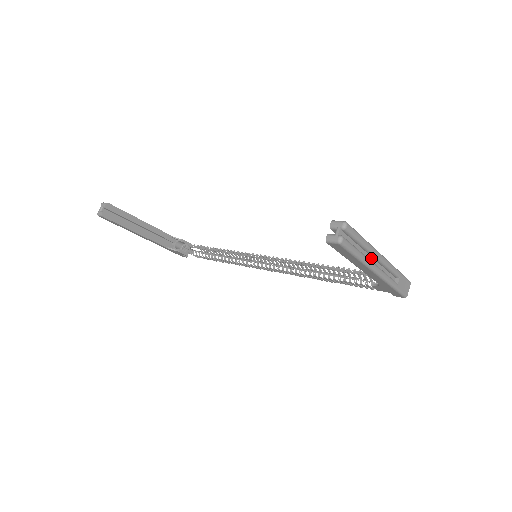
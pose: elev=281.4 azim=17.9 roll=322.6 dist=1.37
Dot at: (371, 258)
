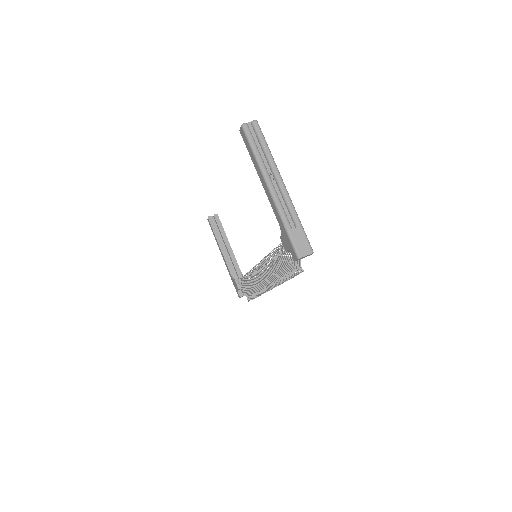
Dot at: (272, 176)
